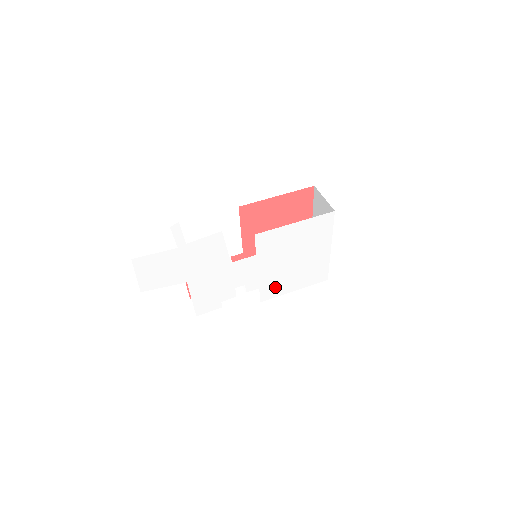
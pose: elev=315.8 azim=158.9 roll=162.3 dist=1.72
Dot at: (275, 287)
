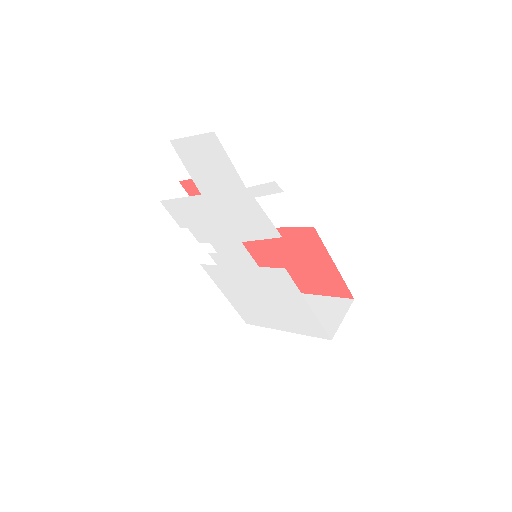
Dot at: (223, 279)
